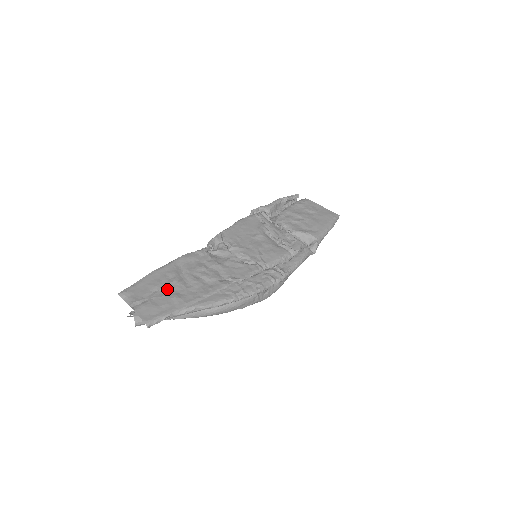
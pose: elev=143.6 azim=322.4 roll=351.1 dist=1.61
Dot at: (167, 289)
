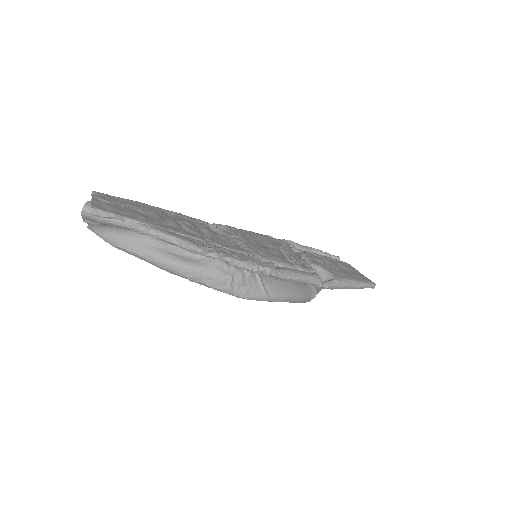
Dot at: (140, 211)
